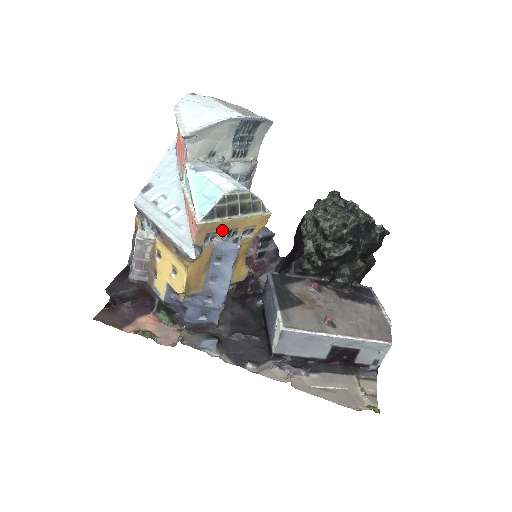
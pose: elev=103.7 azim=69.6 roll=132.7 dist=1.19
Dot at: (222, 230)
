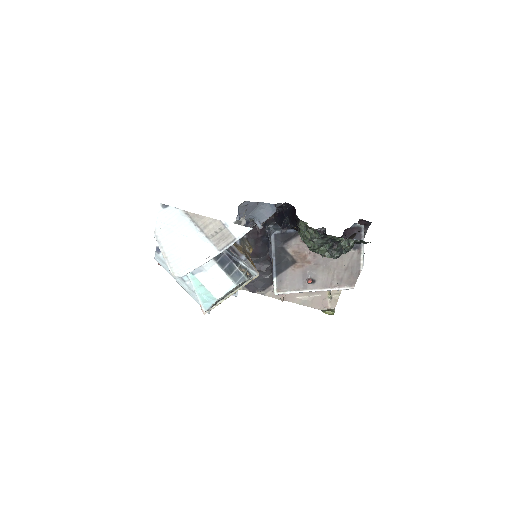
Dot at: occluded
